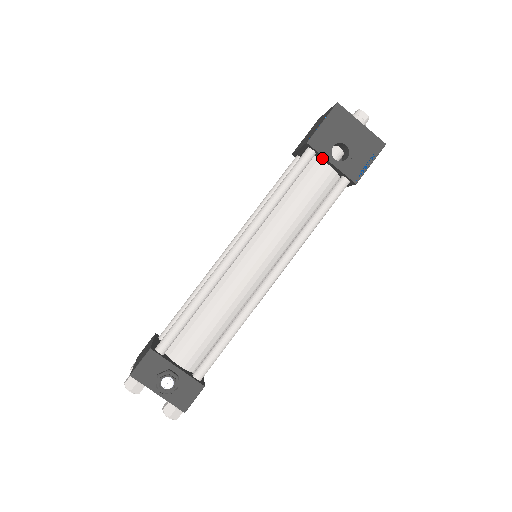
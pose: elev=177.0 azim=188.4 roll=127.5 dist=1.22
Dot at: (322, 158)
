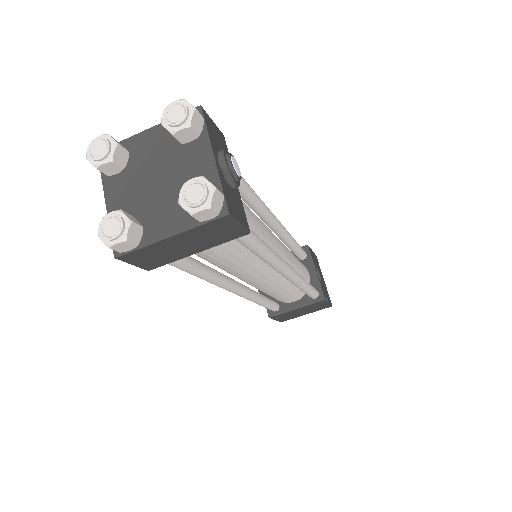
Dot at: (309, 264)
